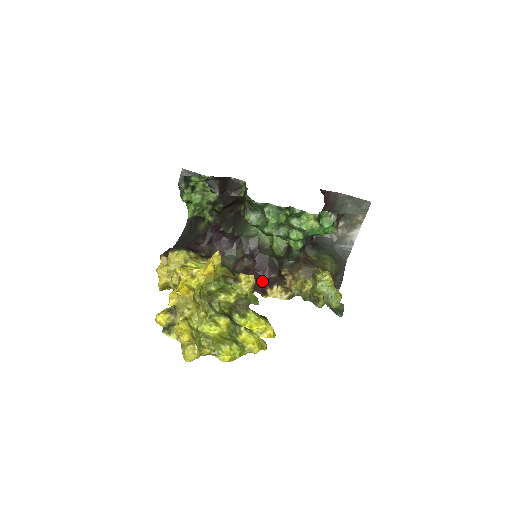
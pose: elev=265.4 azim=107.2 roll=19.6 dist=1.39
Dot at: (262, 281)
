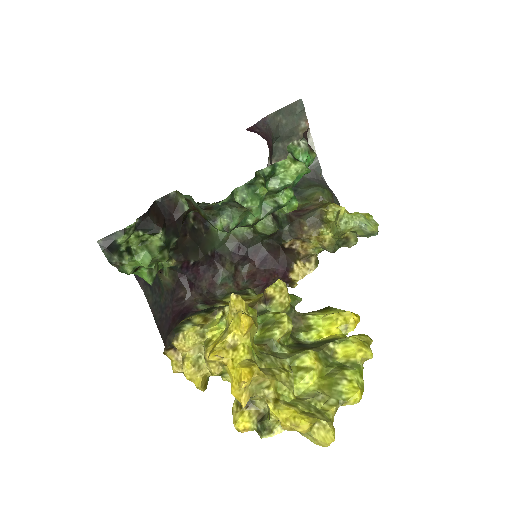
Dot at: (277, 273)
